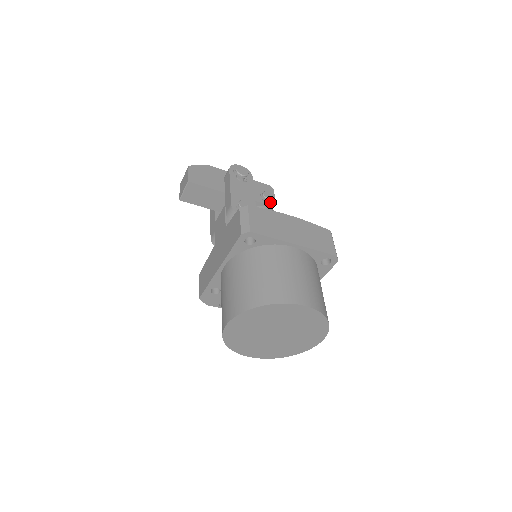
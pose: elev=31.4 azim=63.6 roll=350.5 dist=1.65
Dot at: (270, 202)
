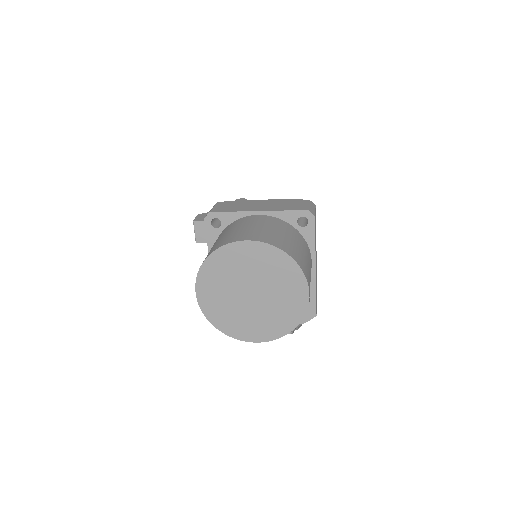
Dot at: occluded
